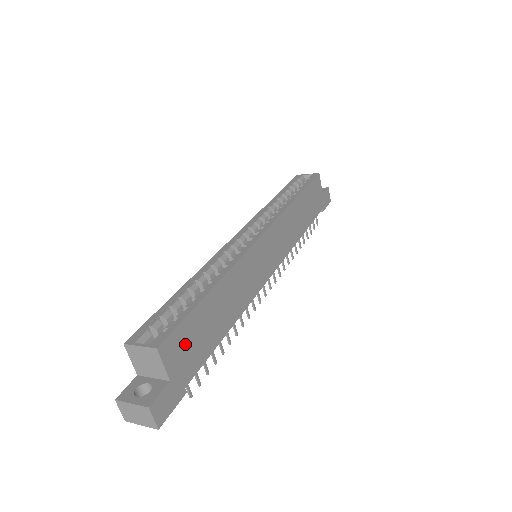
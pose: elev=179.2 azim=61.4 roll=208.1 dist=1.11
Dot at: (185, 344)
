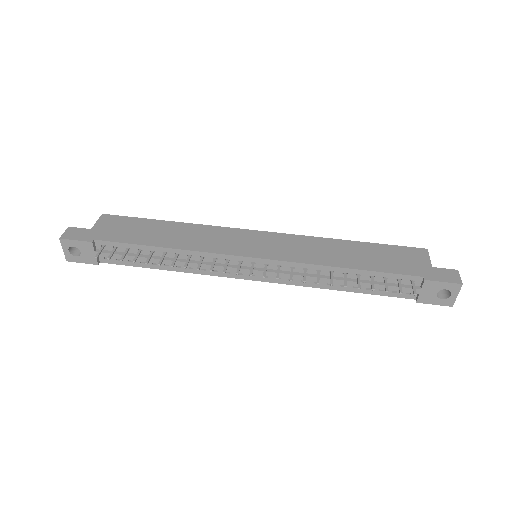
Dot at: (119, 225)
